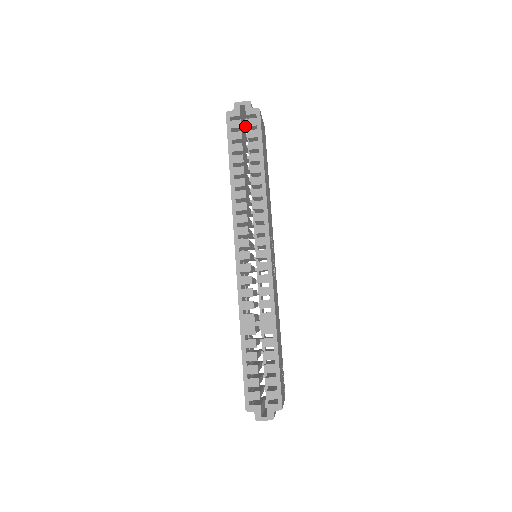
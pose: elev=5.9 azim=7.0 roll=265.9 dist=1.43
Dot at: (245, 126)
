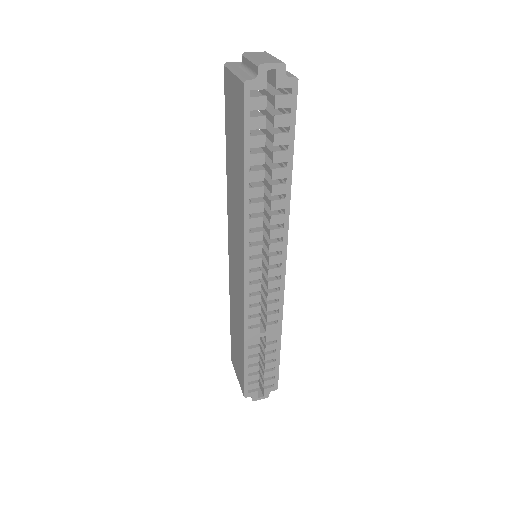
Dot at: occluded
